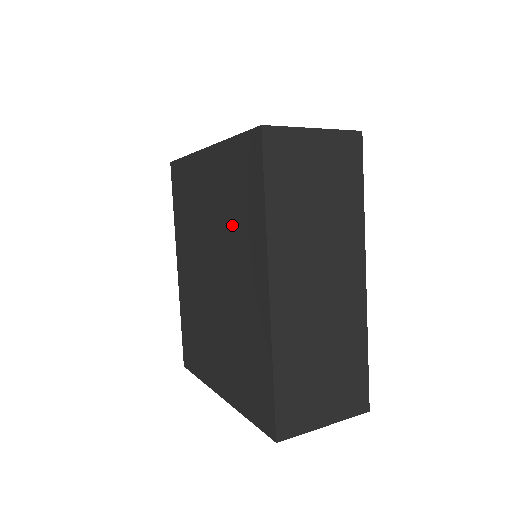
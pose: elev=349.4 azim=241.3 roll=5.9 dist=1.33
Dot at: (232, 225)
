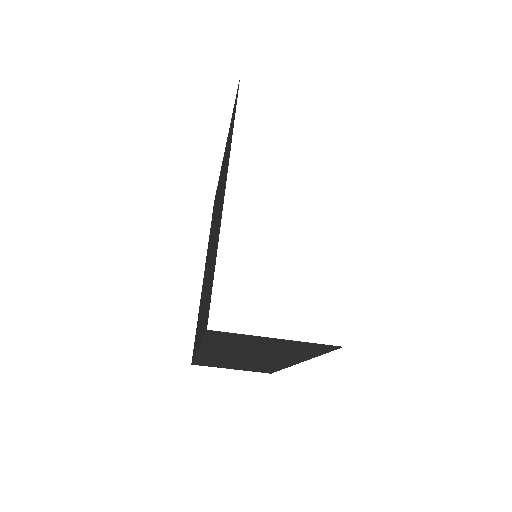
Dot at: (213, 219)
